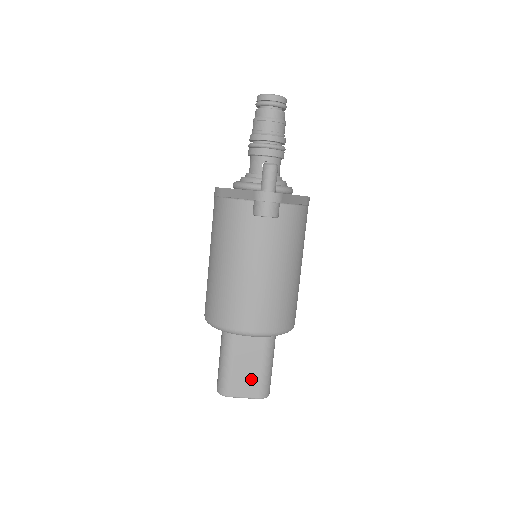
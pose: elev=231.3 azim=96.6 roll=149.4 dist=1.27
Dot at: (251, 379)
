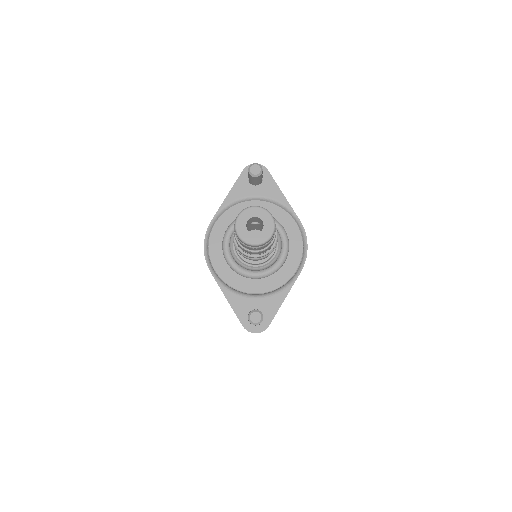
Dot at: occluded
